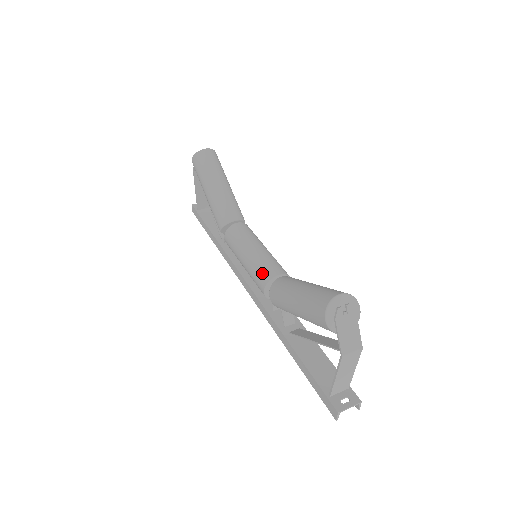
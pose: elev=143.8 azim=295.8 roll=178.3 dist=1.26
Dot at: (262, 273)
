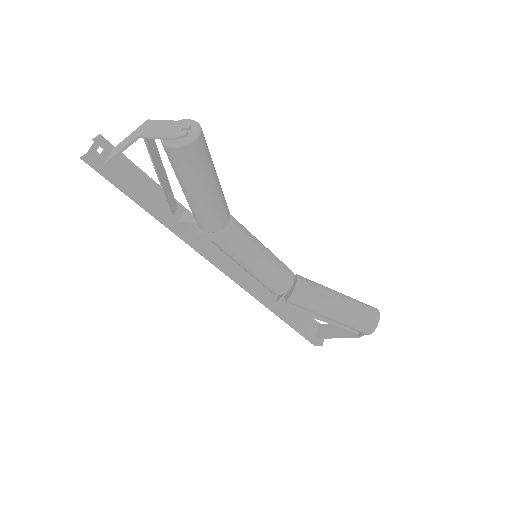
Dot at: (281, 283)
